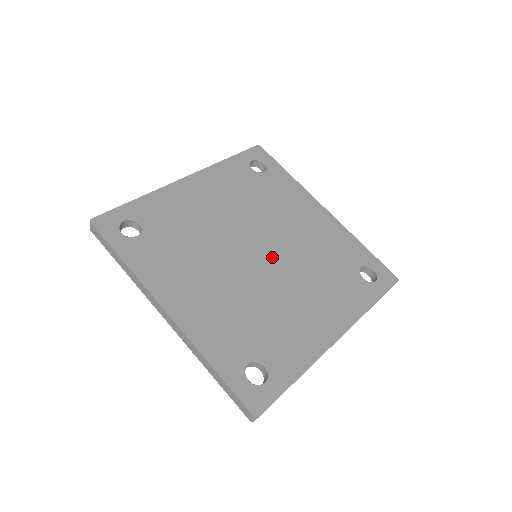
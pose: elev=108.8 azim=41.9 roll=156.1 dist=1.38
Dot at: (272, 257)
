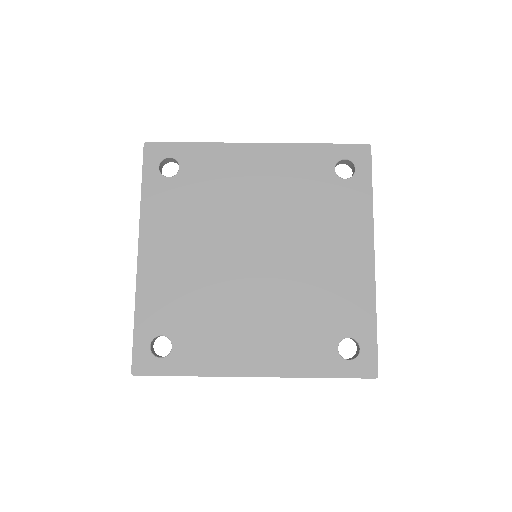
Dot at: (268, 246)
